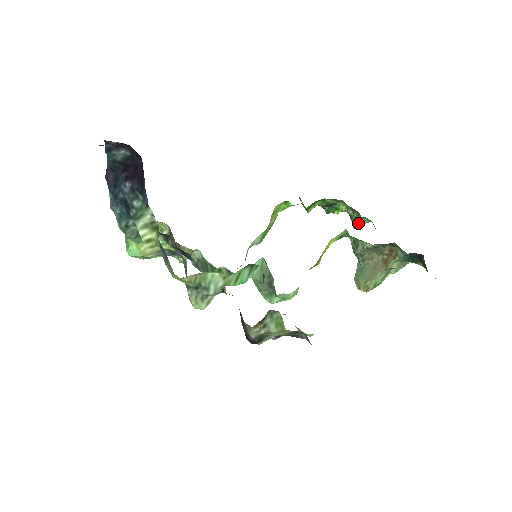
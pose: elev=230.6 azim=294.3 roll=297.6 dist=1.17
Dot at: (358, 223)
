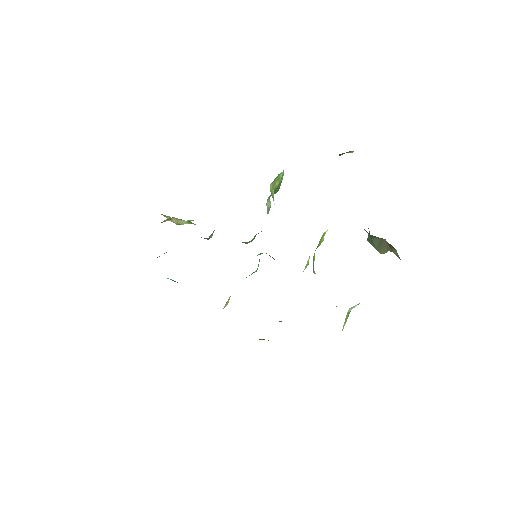
Dot at: occluded
